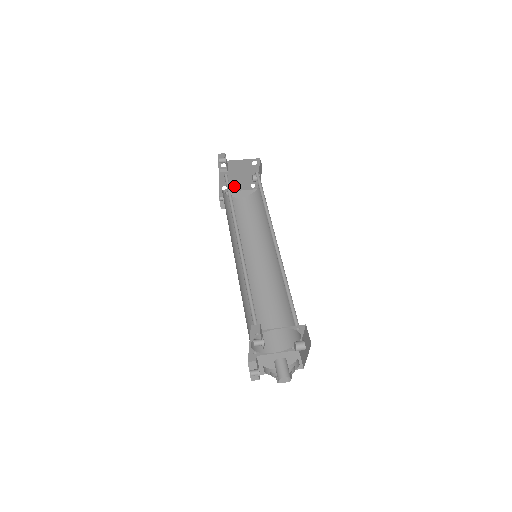
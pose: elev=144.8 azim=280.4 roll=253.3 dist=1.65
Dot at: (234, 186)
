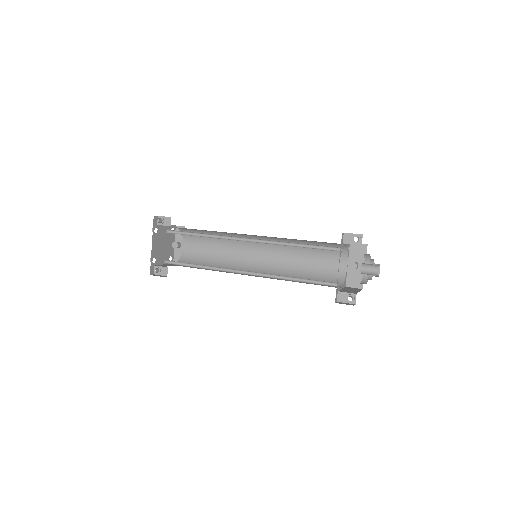
Dot at: (160, 258)
